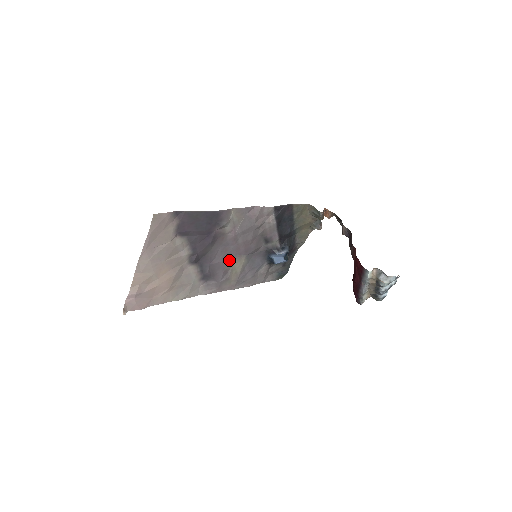
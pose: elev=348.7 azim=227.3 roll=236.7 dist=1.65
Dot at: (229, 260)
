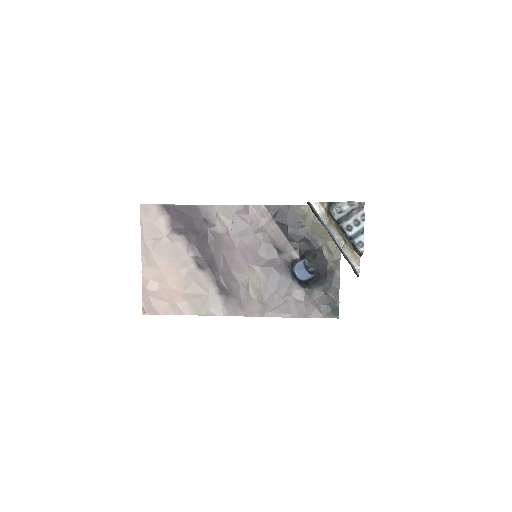
Dot at: (240, 270)
